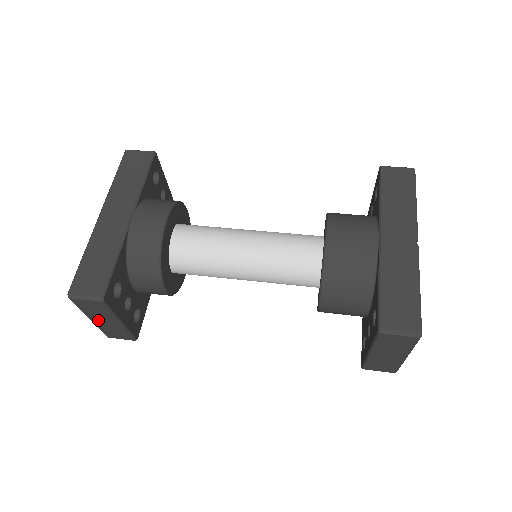
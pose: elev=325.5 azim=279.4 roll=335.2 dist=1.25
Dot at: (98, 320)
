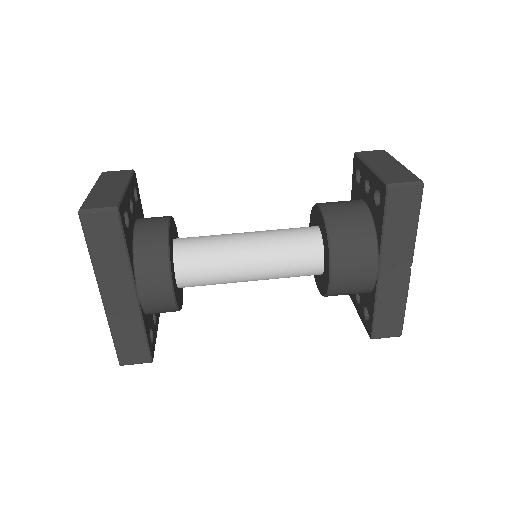
Dot at: occluded
